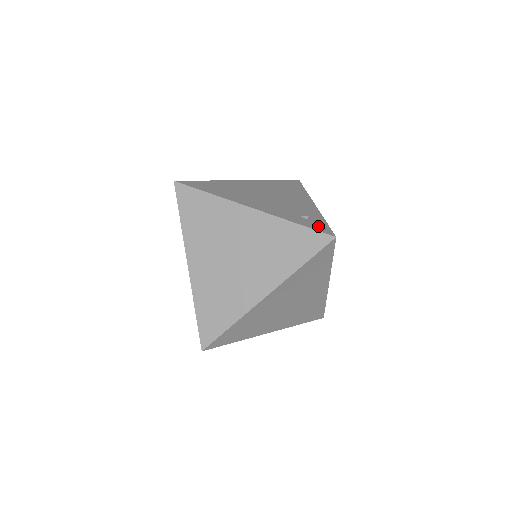
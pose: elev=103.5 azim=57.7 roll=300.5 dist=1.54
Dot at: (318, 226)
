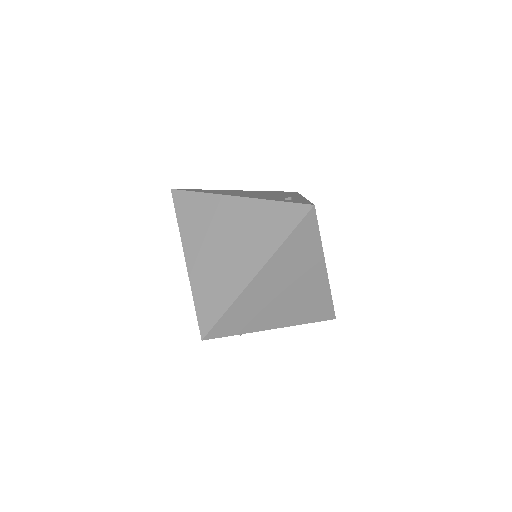
Dot at: (299, 202)
